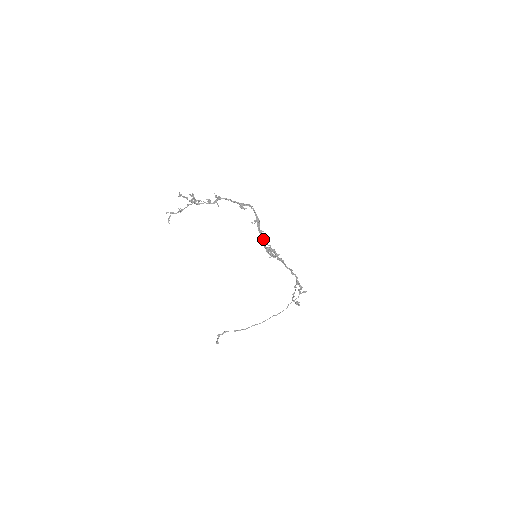
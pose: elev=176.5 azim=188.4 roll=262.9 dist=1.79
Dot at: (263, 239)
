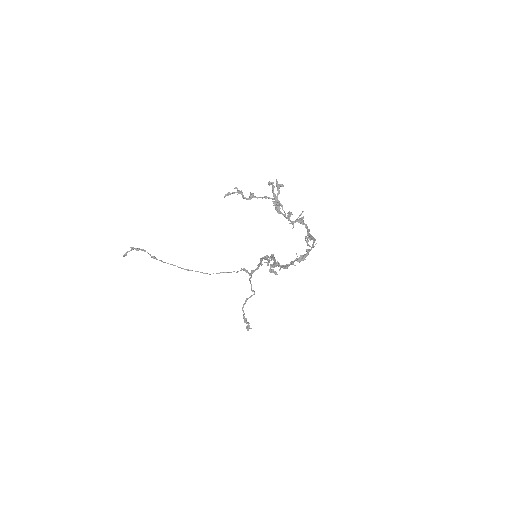
Dot at: (285, 267)
